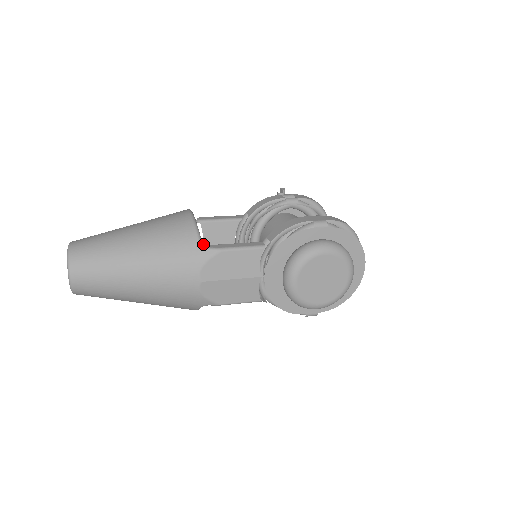
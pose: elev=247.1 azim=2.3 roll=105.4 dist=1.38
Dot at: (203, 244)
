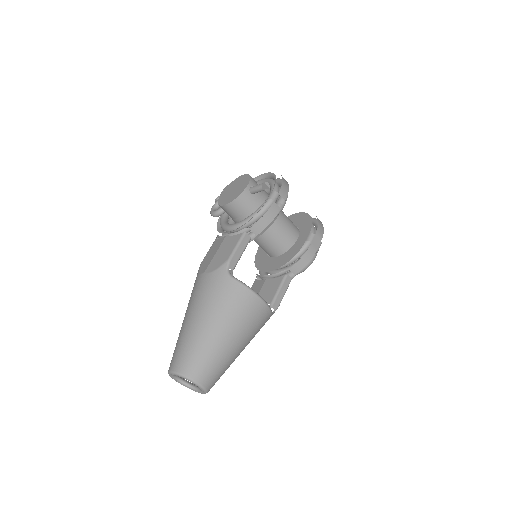
Dot at: (273, 313)
